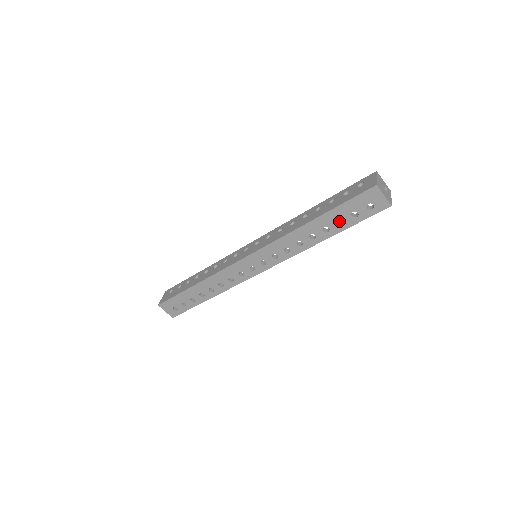
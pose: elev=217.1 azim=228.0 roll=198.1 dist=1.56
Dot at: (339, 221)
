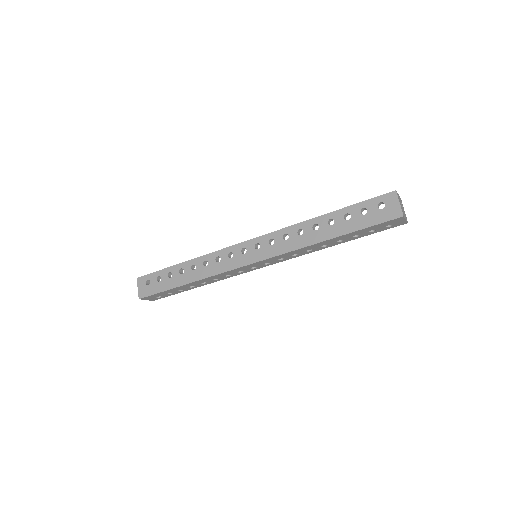
Dot at: occluded
